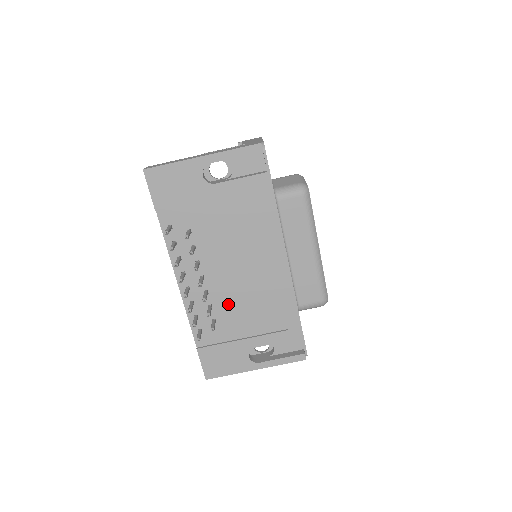
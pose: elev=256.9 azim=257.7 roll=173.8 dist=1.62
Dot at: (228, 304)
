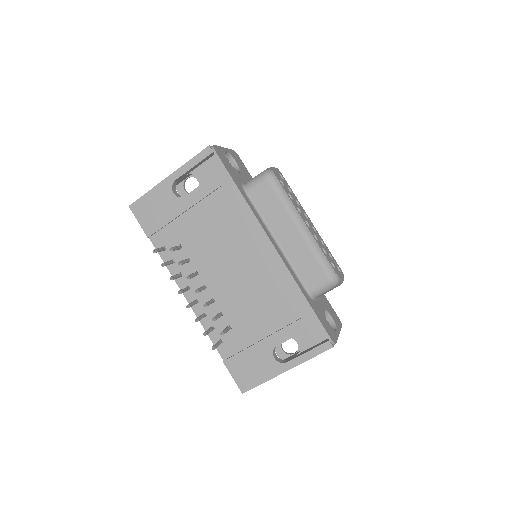
Dot at: (236, 307)
